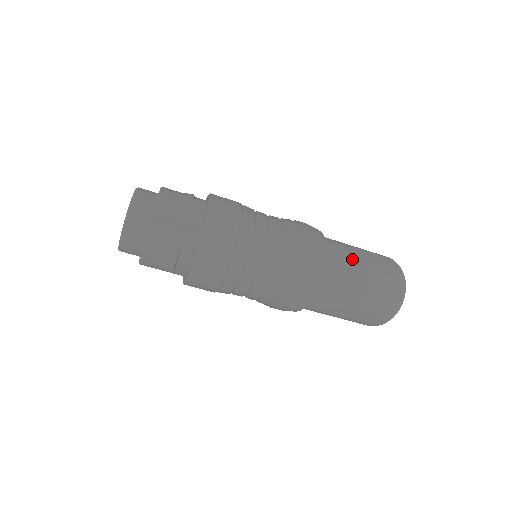
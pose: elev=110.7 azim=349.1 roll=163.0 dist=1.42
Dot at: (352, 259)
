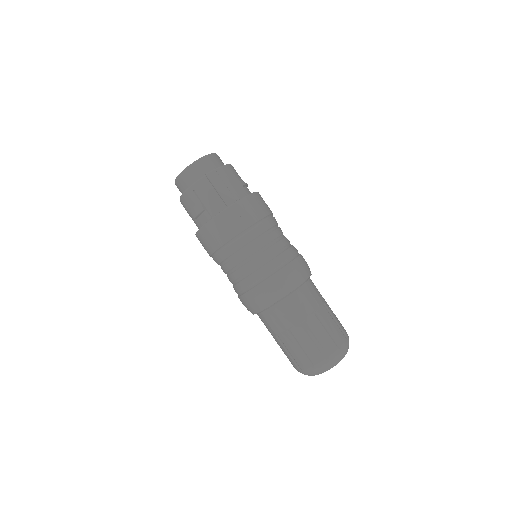
Dot at: (314, 308)
